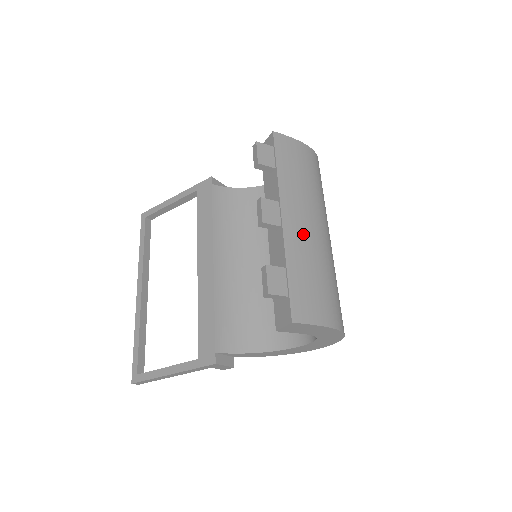
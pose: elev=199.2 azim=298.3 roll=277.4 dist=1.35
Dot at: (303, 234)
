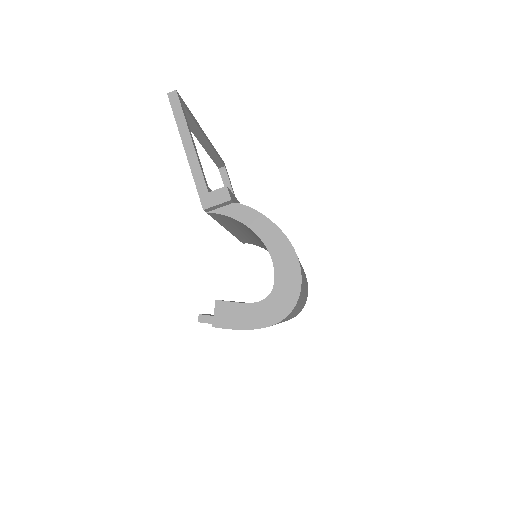
Dot at: occluded
